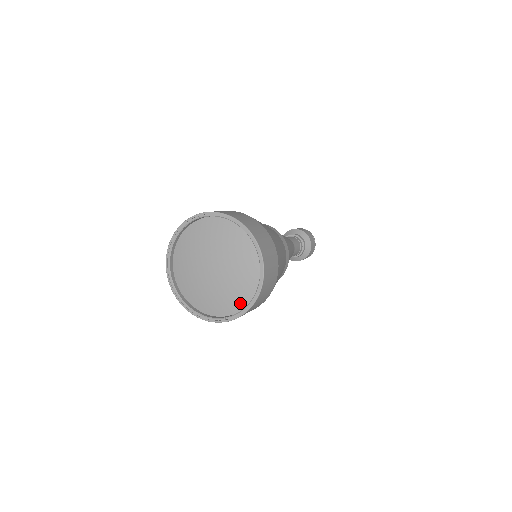
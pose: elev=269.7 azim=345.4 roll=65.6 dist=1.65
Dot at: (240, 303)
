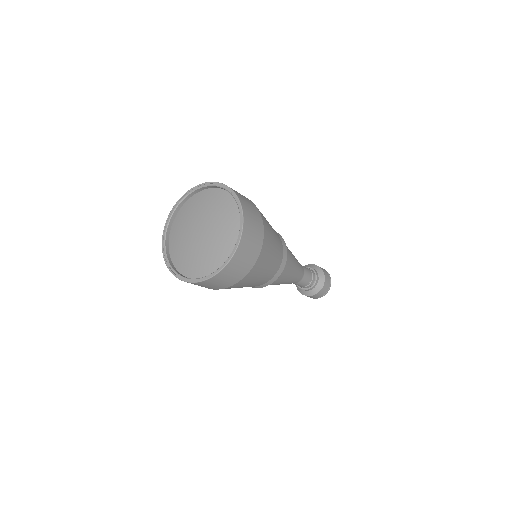
Dot at: (187, 271)
